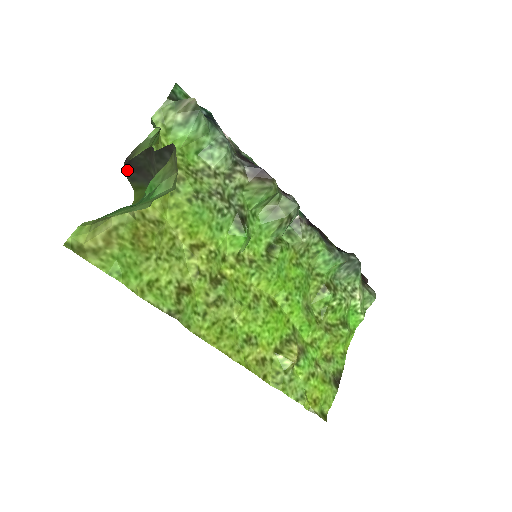
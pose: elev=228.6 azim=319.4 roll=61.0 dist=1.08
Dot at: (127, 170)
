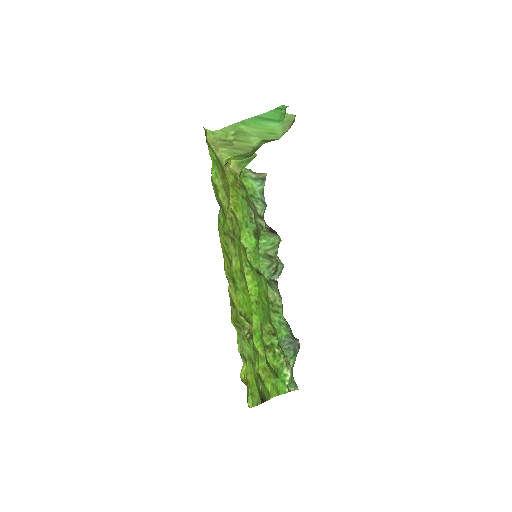
Dot at: occluded
